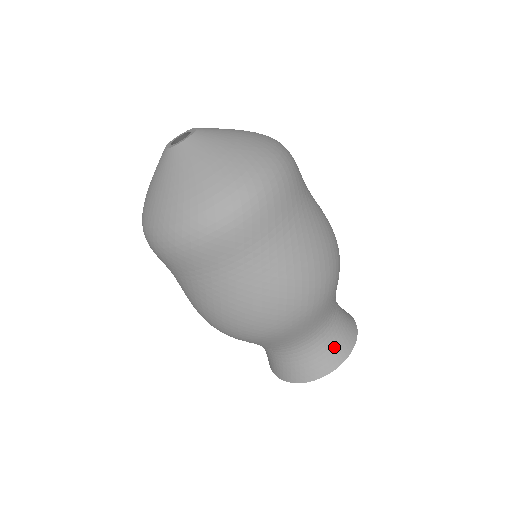
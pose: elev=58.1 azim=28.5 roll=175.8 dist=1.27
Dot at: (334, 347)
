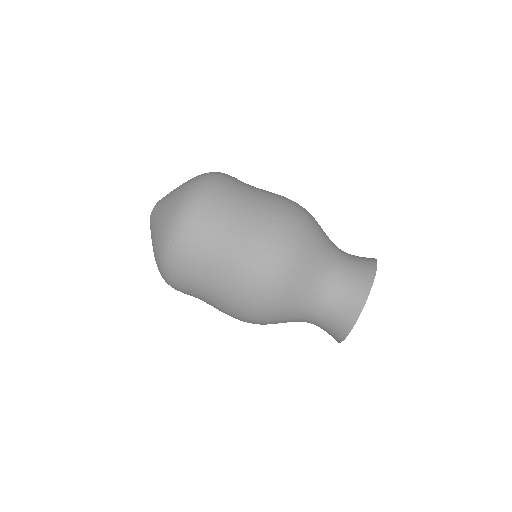
Dot at: (353, 286)
